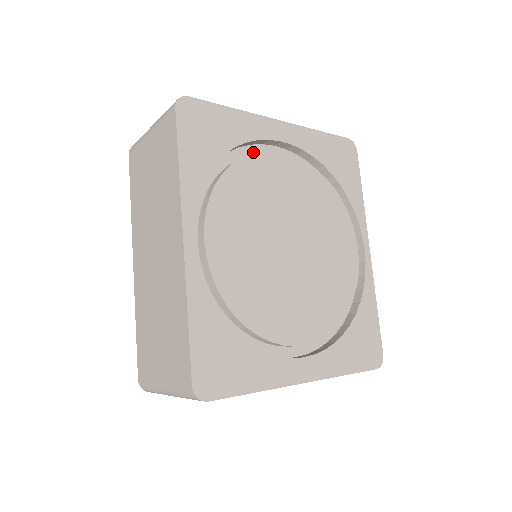
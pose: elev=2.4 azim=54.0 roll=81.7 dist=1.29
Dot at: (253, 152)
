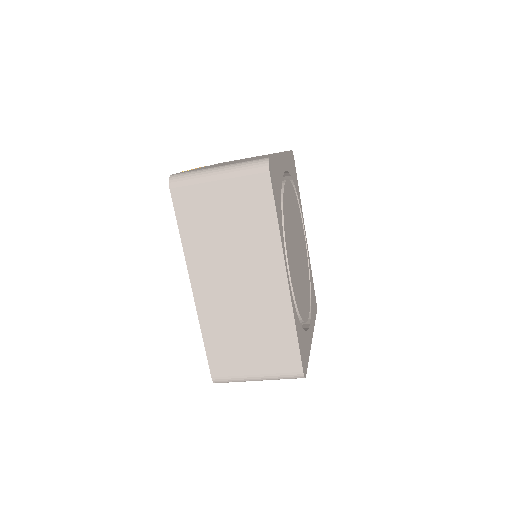
Dot at: (284, 188)
